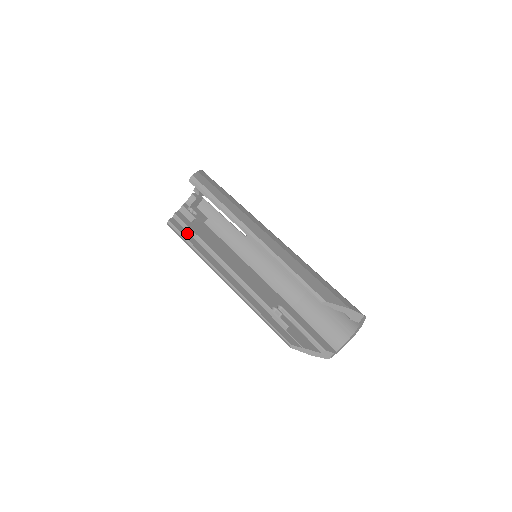
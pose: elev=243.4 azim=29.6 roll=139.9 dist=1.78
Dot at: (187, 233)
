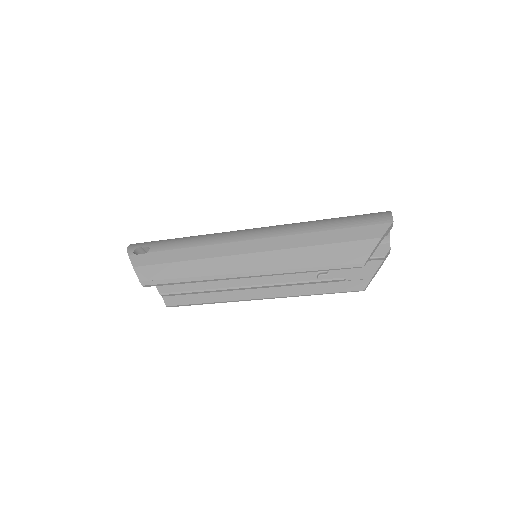
Dot at: (189, 296)
